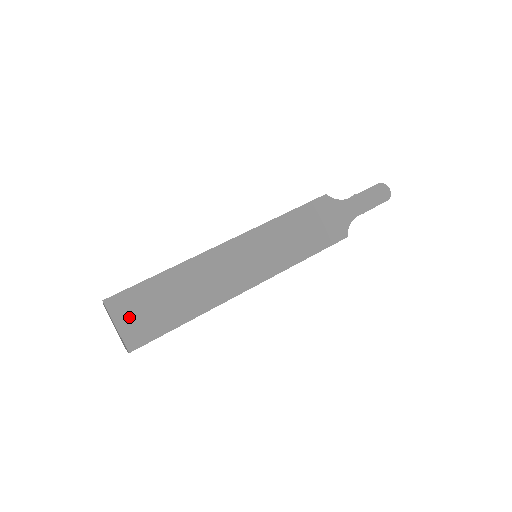
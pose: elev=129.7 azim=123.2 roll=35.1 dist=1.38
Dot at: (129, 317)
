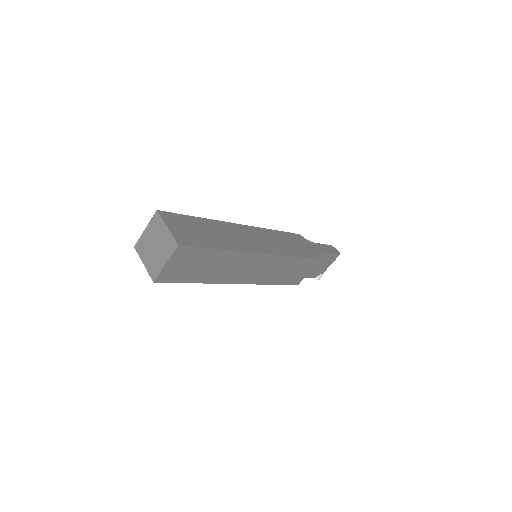
Dot at: (177, 227)
